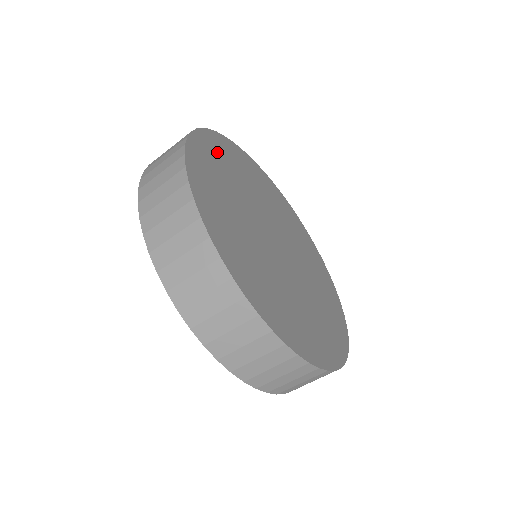
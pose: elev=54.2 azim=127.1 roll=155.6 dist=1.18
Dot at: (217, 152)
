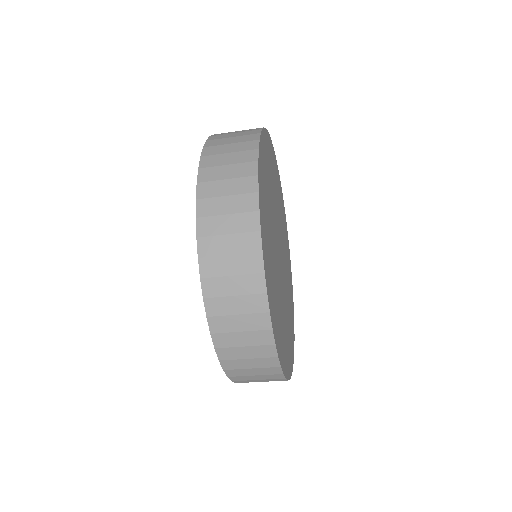
Dot at: (266, 158)
